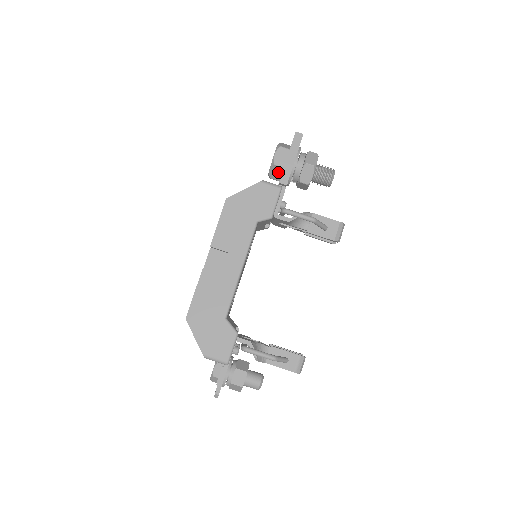
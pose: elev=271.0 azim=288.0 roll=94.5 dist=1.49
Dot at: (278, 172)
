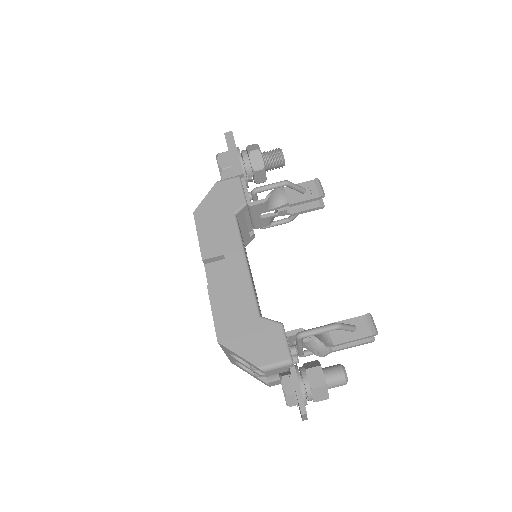
Dot at: (230, 175)
